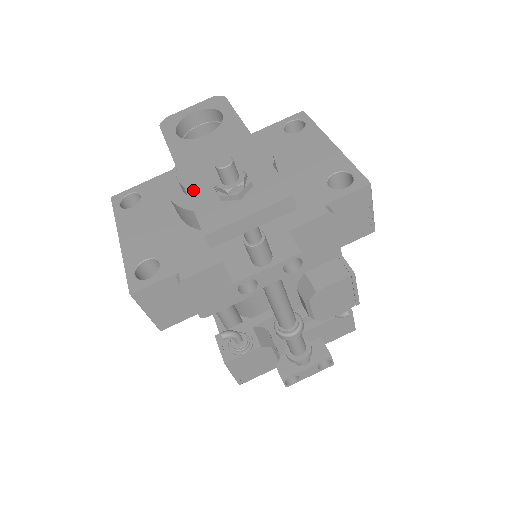
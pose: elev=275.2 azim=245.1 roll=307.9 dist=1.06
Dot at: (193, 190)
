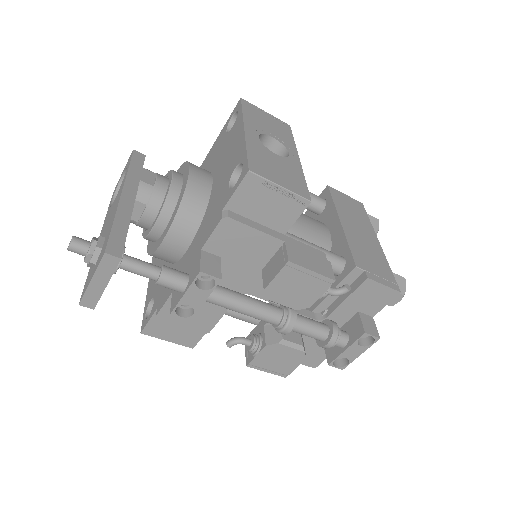
Dot at: occluded
